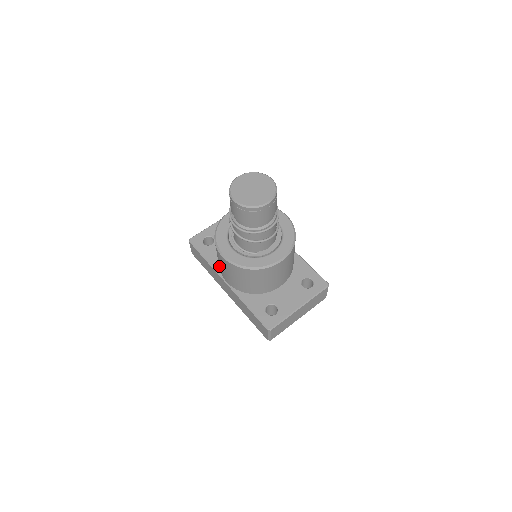
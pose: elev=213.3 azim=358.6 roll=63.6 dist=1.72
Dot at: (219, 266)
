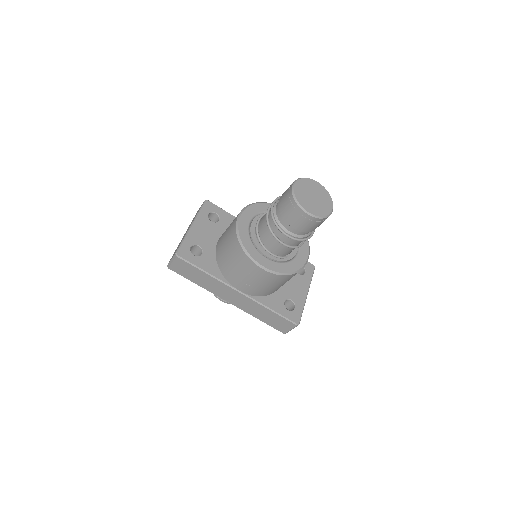
Dot at: (232, 277)
